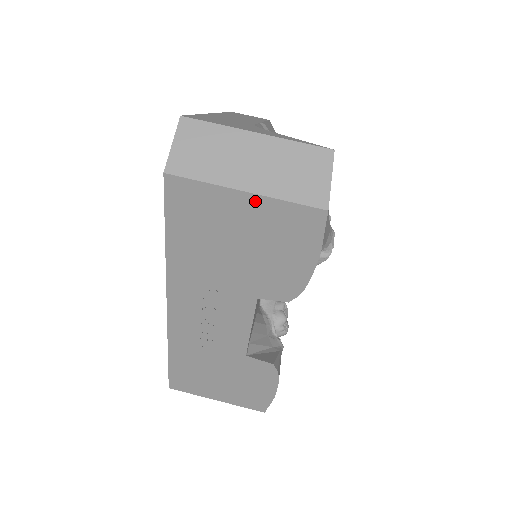
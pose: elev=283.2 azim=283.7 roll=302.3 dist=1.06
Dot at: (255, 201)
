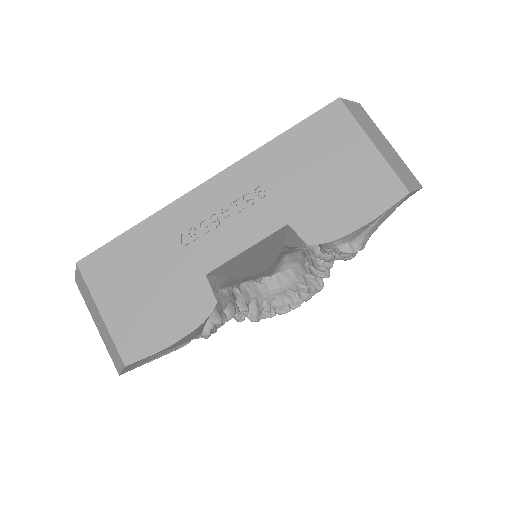
Dot at: (372, 153)
